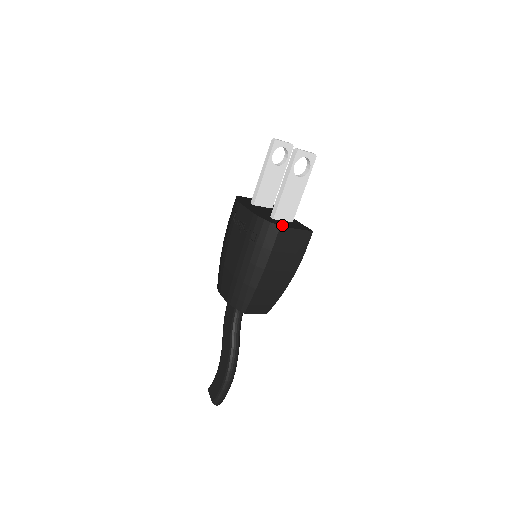
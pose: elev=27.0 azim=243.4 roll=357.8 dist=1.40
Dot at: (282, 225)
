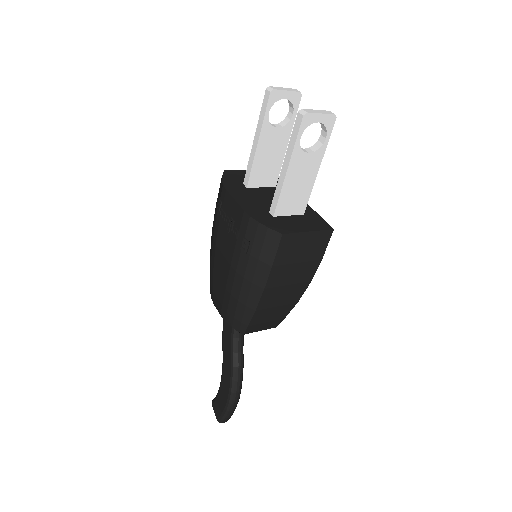
Dot at: (286, 229)
